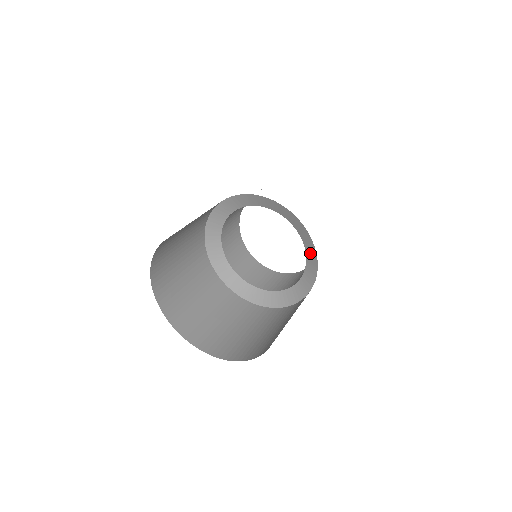
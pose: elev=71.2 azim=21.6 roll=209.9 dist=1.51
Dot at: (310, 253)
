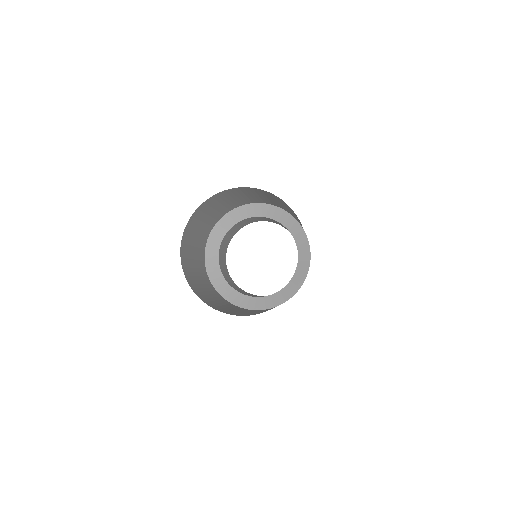
Dot at: (298, 234)
